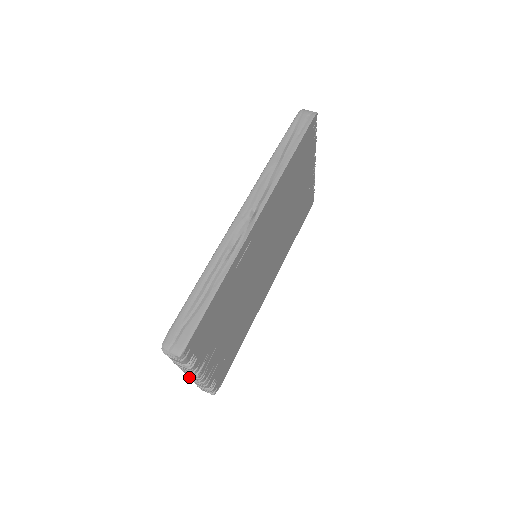
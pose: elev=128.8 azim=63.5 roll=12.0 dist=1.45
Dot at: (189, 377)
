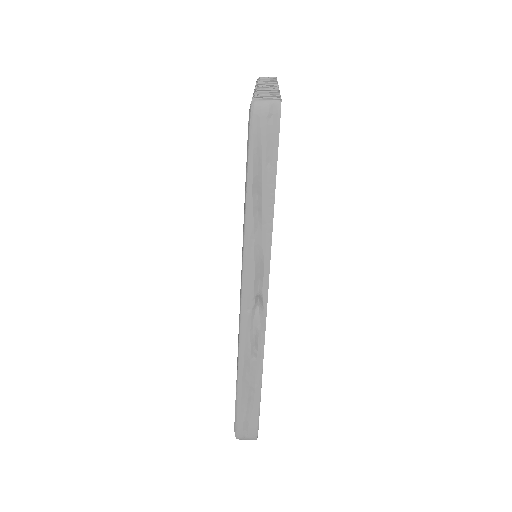
Dot at: occluded
